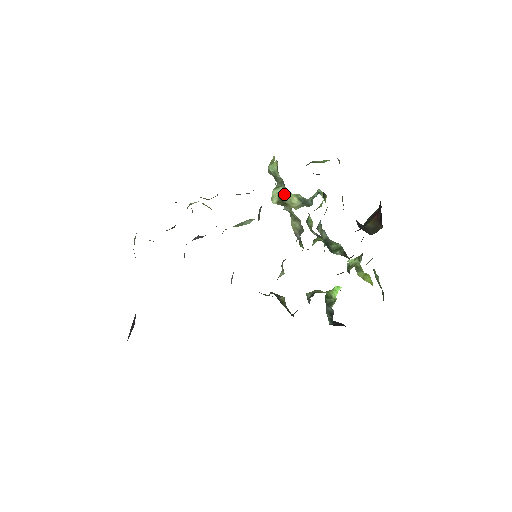
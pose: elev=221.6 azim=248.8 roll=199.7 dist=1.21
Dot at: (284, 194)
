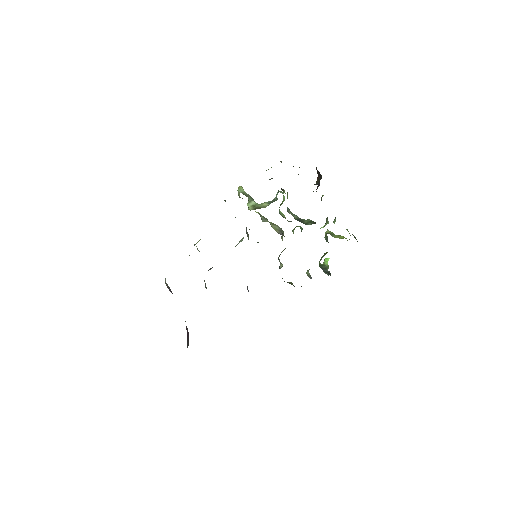
Dot at: (256, 205)
